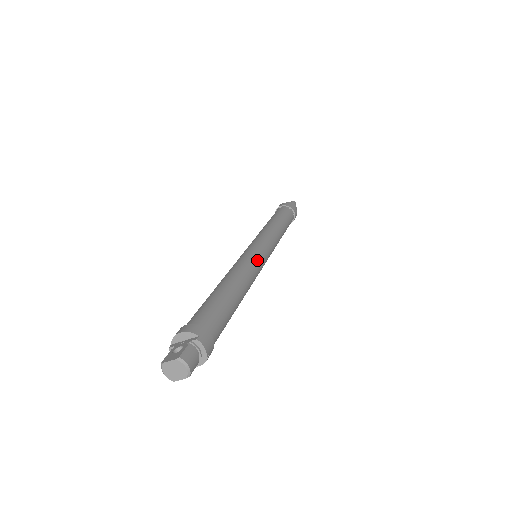
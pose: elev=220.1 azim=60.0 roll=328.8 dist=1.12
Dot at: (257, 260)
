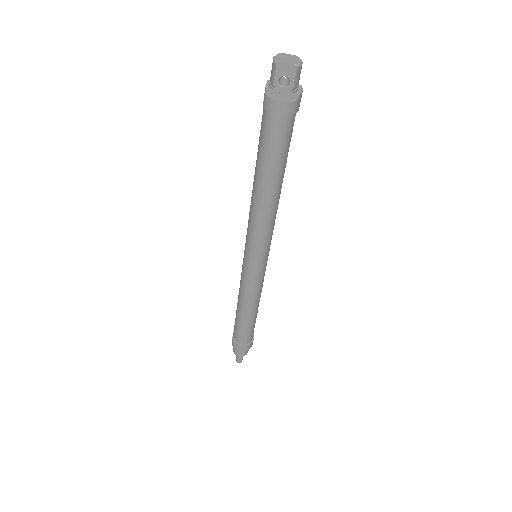
Dot at: occluded
